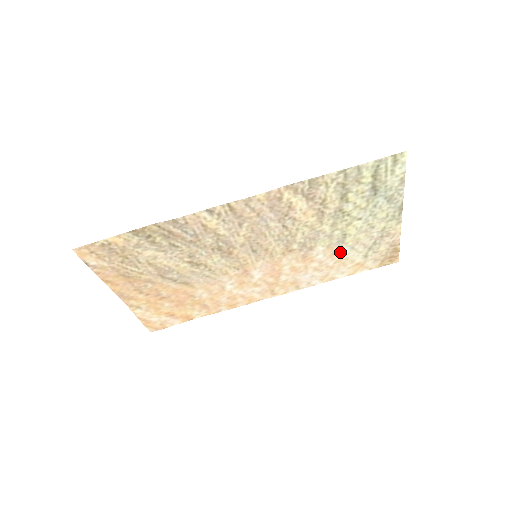
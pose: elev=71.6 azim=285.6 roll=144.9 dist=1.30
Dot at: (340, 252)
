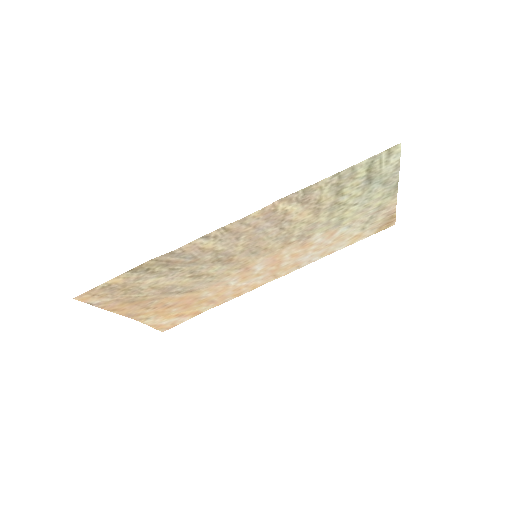
Dot at: (338, 232)
